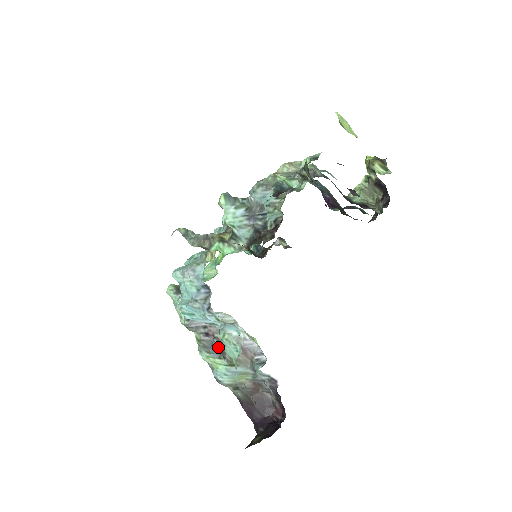
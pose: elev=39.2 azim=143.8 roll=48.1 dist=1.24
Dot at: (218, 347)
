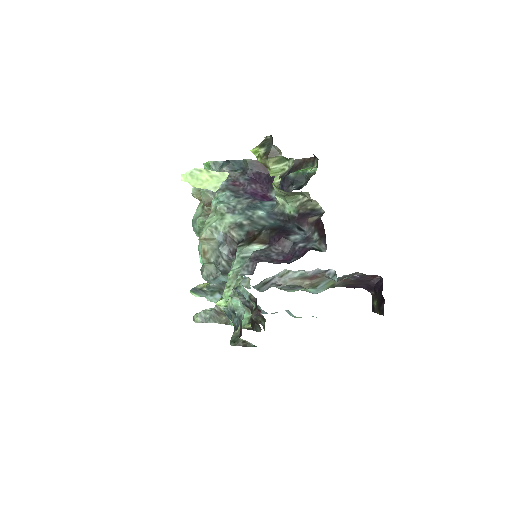
Dot at: (295, 286)
